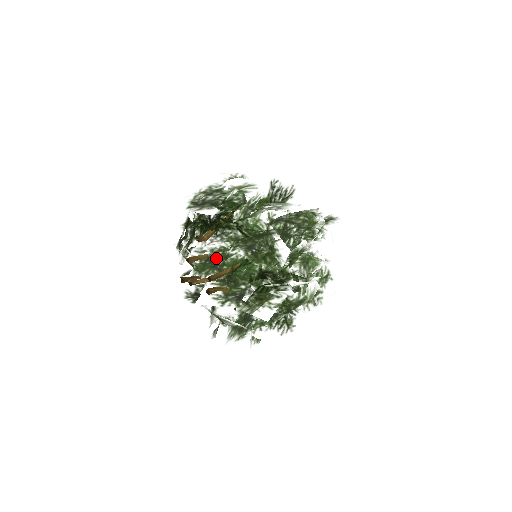
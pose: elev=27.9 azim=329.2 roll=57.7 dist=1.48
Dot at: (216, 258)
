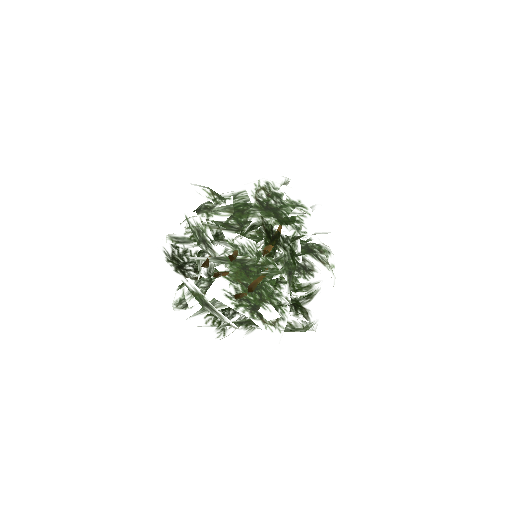
Dot at: (251, 263)
